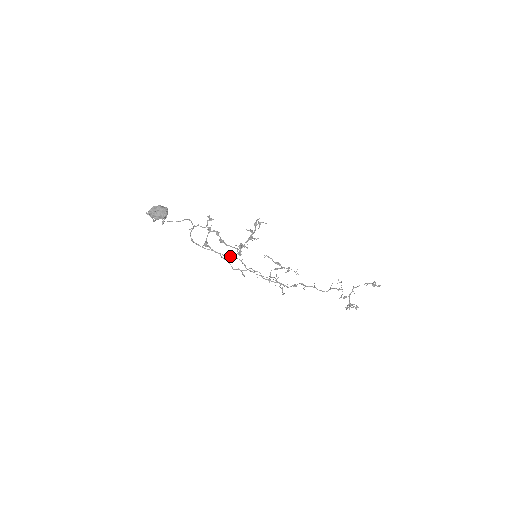
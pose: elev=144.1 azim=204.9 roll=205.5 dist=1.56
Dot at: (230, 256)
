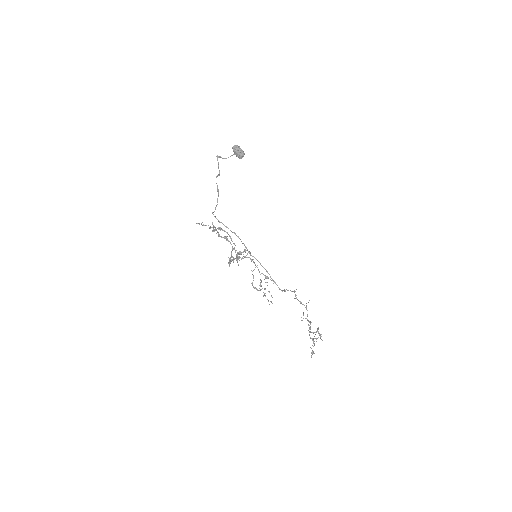
Dot at: occluded
